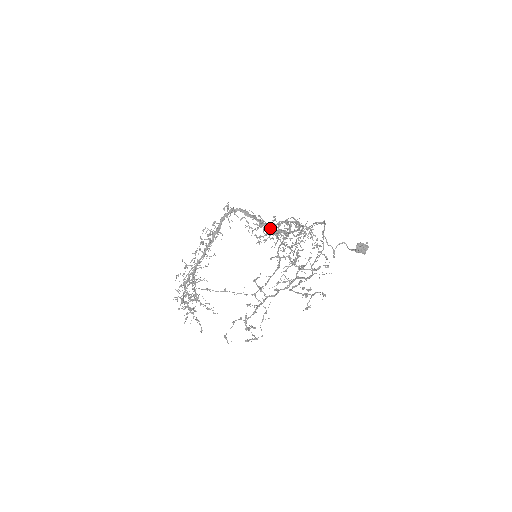
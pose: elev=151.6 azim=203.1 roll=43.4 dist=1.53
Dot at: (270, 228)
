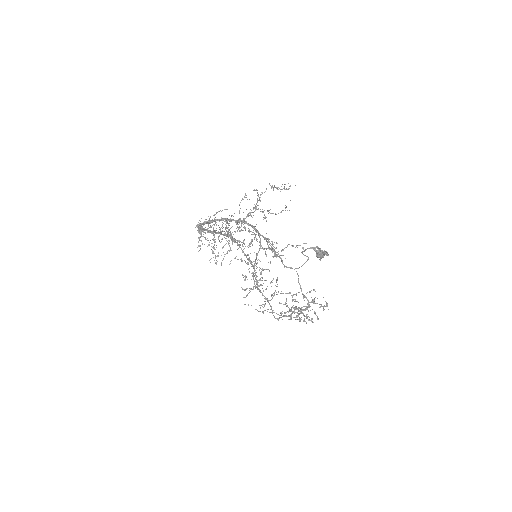
Dot at: occluded
